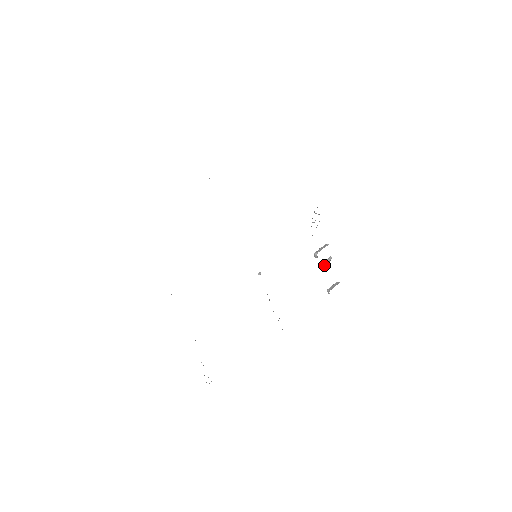
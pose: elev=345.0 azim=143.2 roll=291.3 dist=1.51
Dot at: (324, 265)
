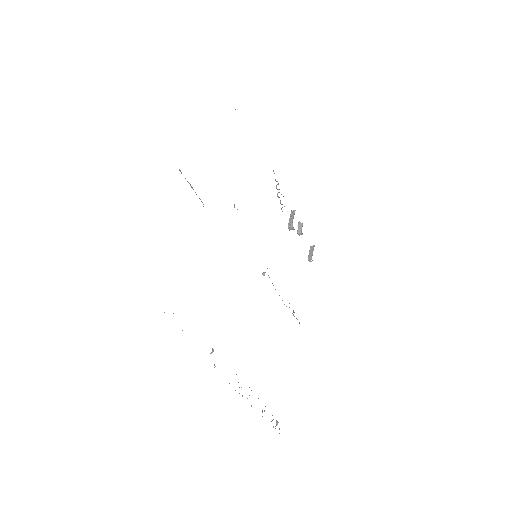
Dot at: (298, 234)
